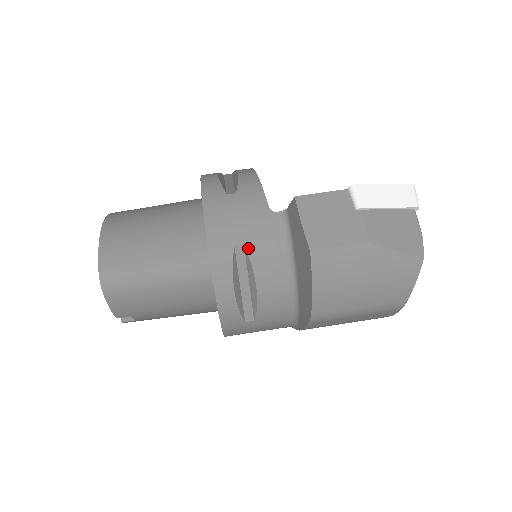
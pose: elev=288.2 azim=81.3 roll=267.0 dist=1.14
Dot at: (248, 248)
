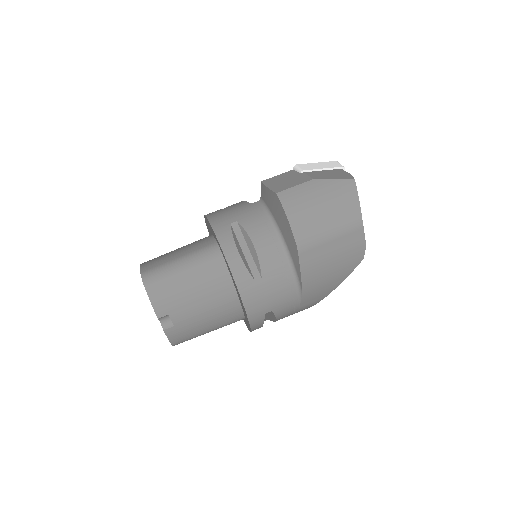
Dot at: (240, 222)
